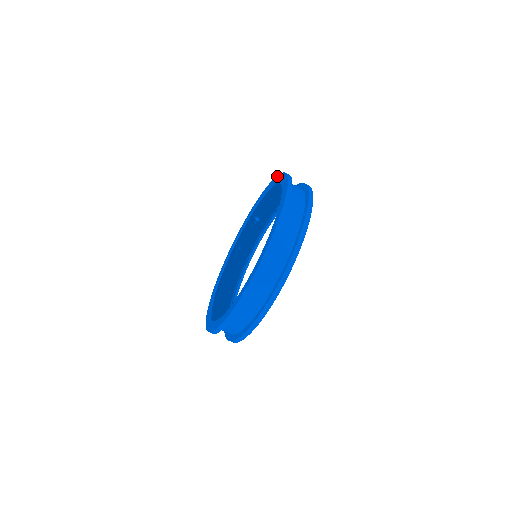
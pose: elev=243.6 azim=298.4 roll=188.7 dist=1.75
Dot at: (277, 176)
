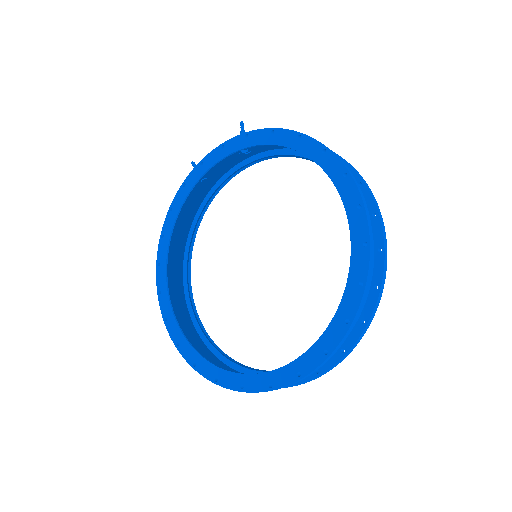
Dot at: (323, 148)
